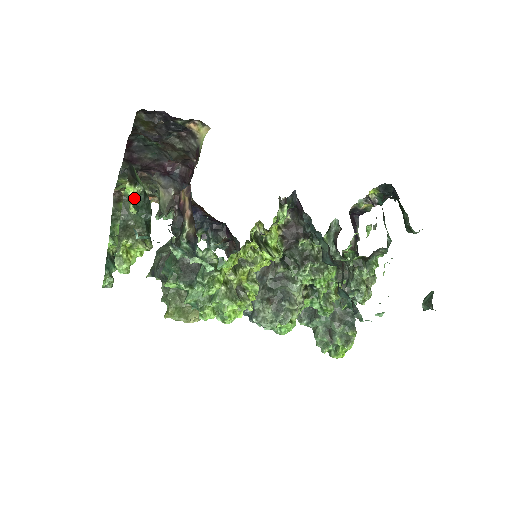
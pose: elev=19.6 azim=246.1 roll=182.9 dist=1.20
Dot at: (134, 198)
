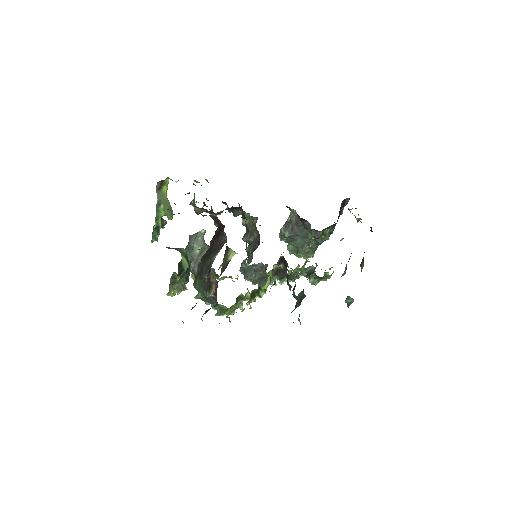
Dot at: occluded
